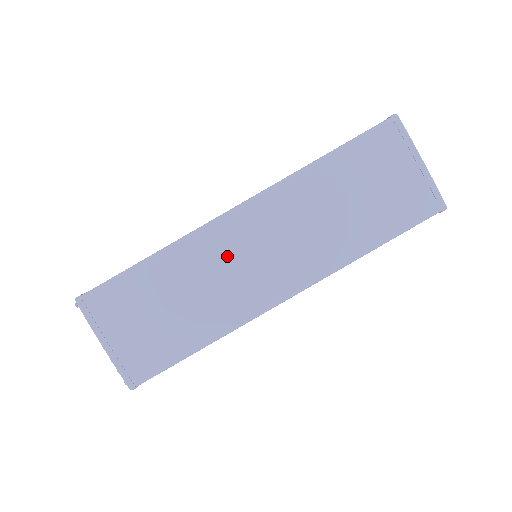
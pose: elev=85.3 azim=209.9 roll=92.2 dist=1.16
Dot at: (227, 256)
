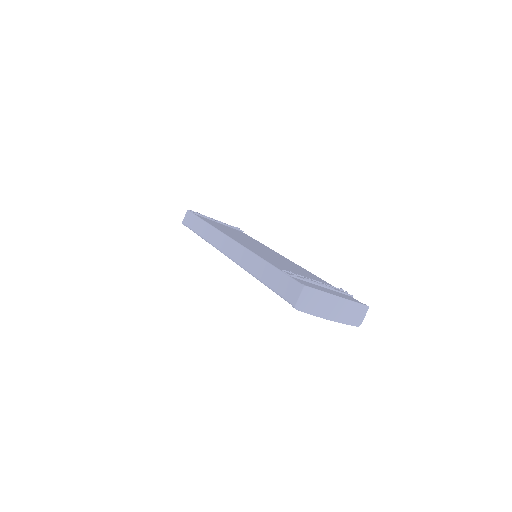
Dot at: occluded
